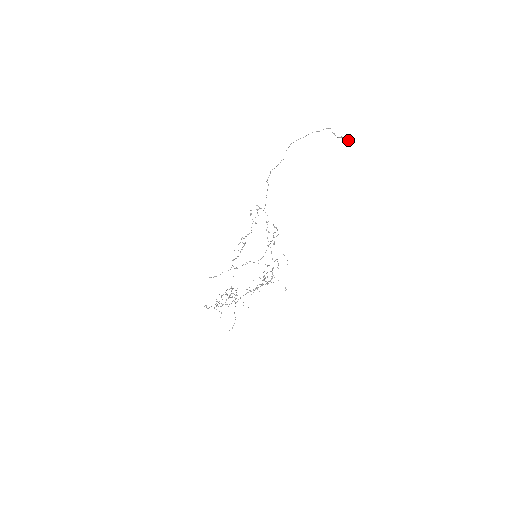
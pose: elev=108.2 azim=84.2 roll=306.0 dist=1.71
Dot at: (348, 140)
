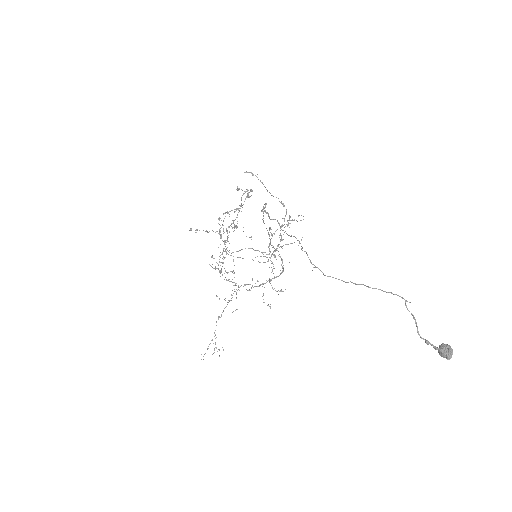
Dot at: (440, 352)
